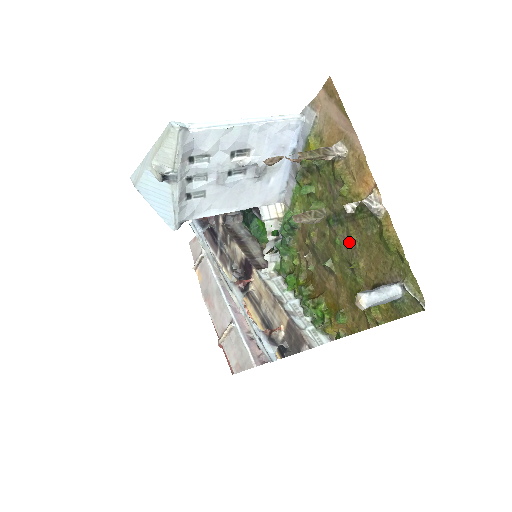
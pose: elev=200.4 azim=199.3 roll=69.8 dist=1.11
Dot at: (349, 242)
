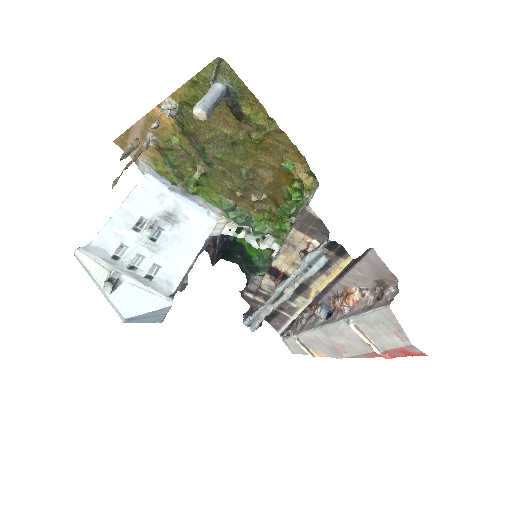
Dot at: (214, 143)
